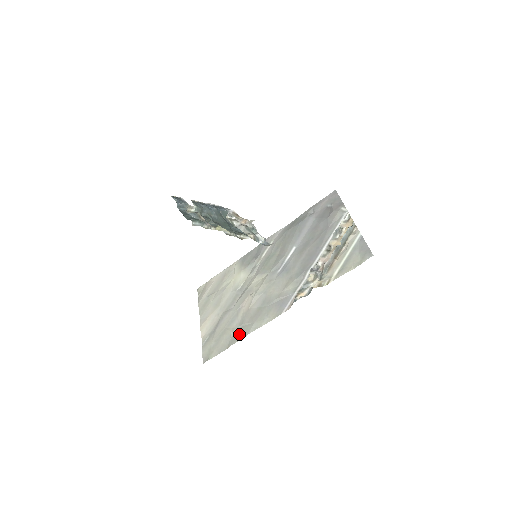
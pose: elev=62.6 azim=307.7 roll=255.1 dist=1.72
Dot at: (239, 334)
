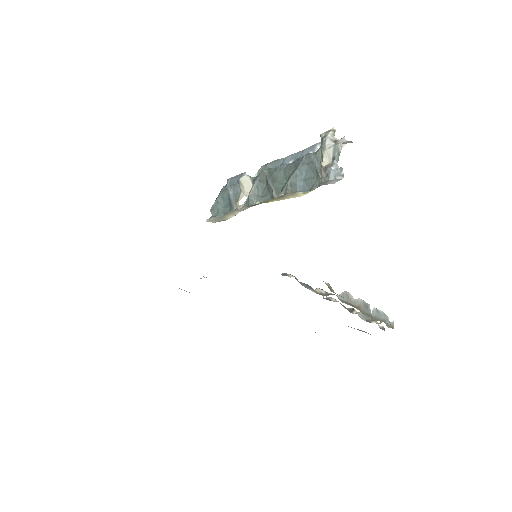
Dot at: occluded
